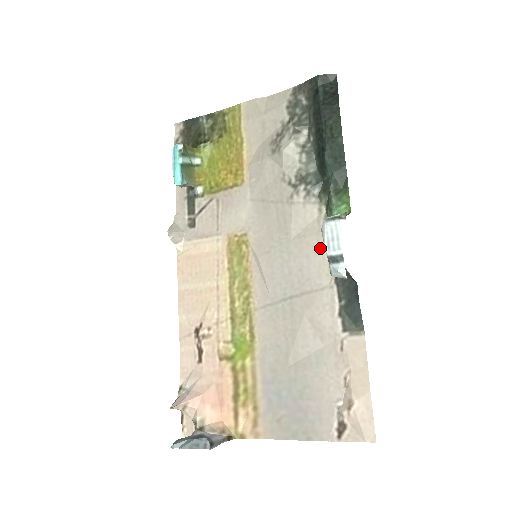
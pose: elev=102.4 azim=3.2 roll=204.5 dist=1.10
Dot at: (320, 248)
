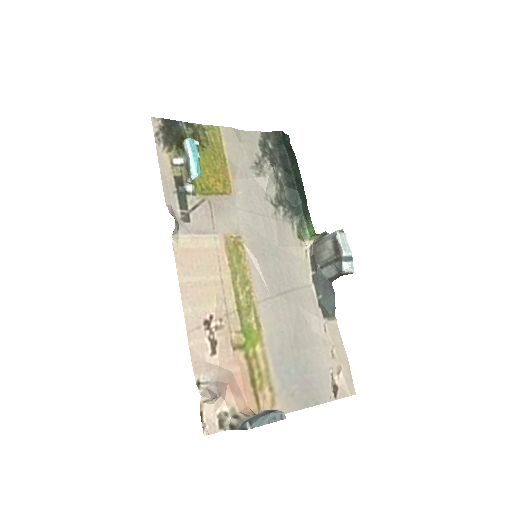
Dot at: (299, 256)
